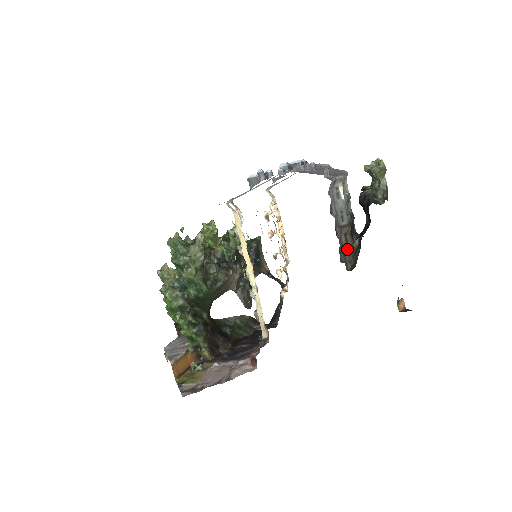
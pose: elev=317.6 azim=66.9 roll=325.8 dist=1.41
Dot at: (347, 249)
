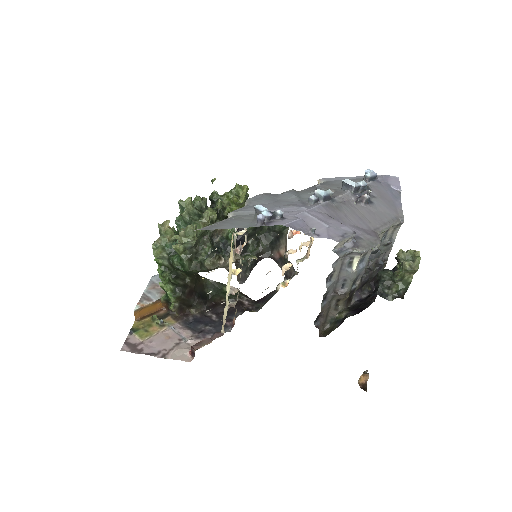
Dot at: (333, 312)
